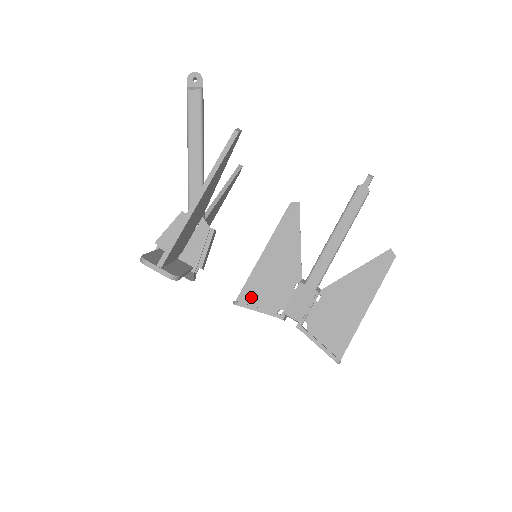
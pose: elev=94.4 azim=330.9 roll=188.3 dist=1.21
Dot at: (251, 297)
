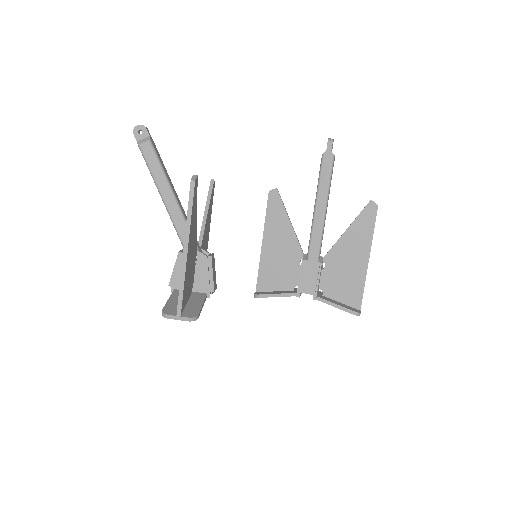
Dot at: (267, 285)
